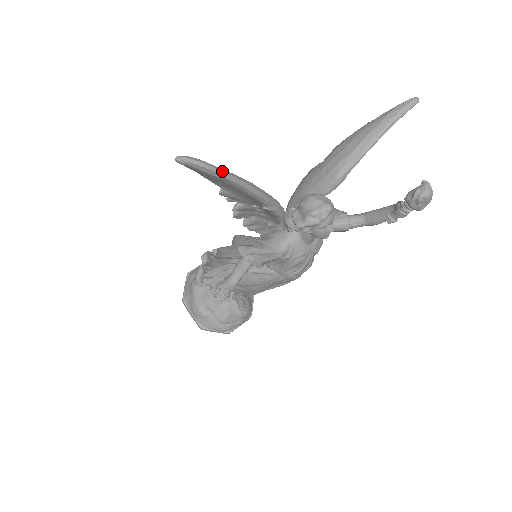
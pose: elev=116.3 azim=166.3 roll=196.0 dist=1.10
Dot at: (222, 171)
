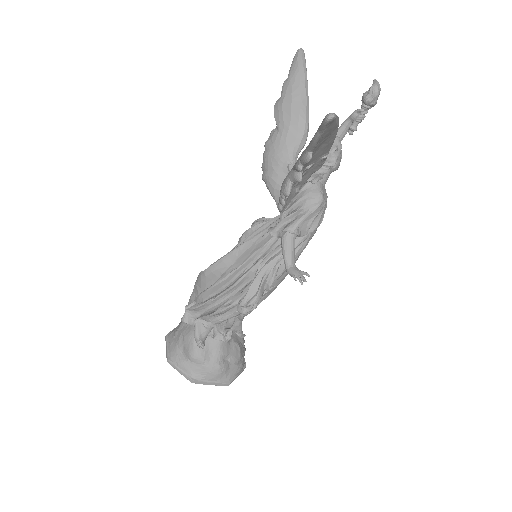
Dot at: occluded
